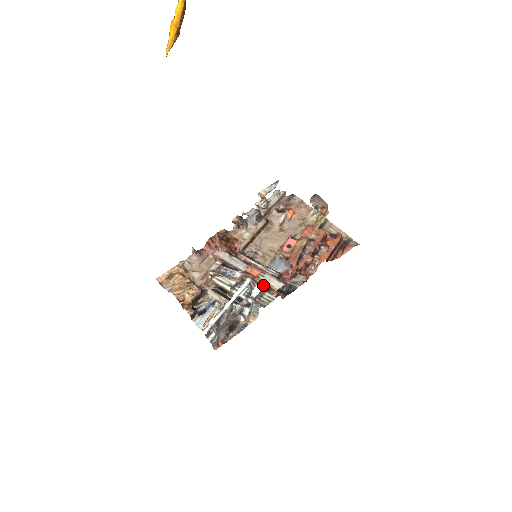
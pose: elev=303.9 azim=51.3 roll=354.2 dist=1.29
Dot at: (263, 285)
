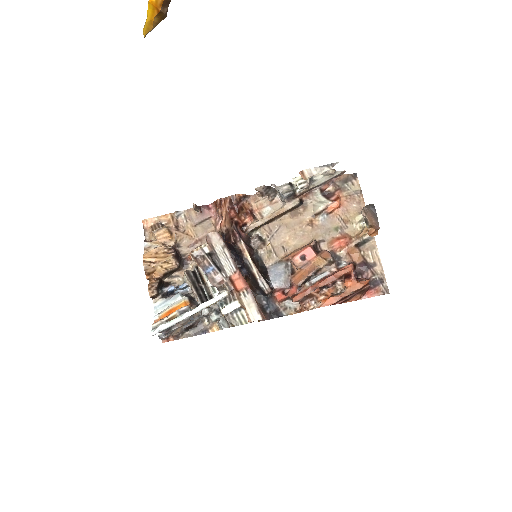
Dot at: (240, 305)
